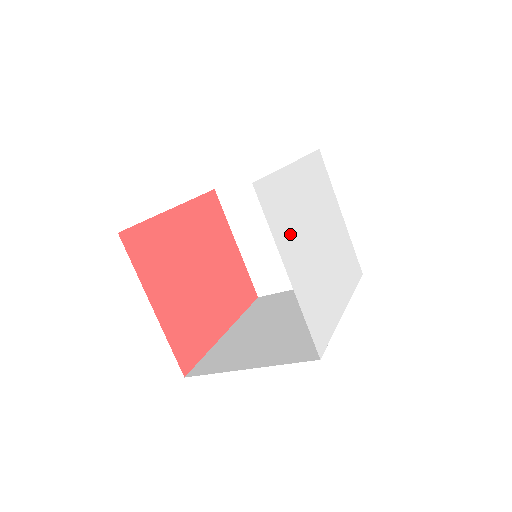
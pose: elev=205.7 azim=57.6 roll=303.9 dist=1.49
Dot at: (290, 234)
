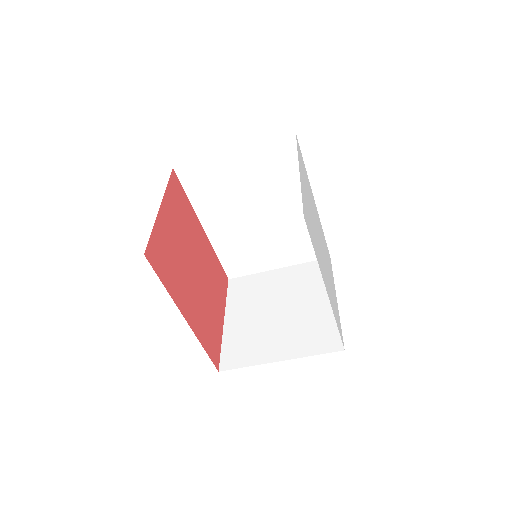
Dot at: (305, 183)
